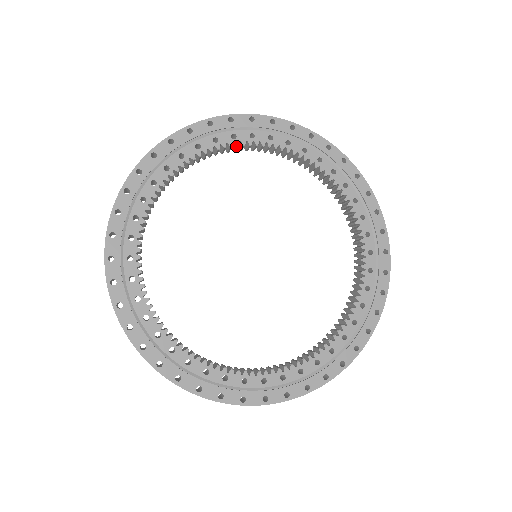
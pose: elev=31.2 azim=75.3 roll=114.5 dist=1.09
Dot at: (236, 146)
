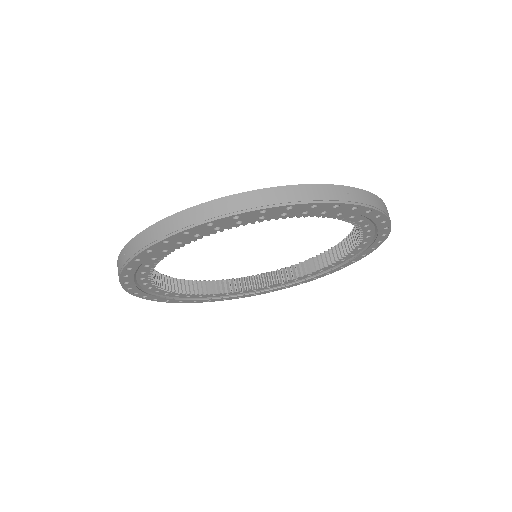
Dot at: (282, 217)
